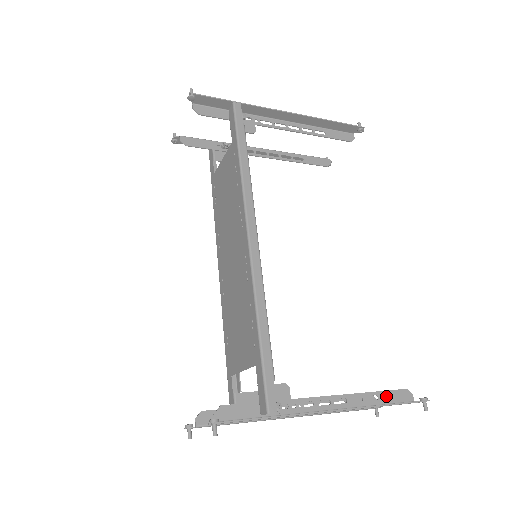
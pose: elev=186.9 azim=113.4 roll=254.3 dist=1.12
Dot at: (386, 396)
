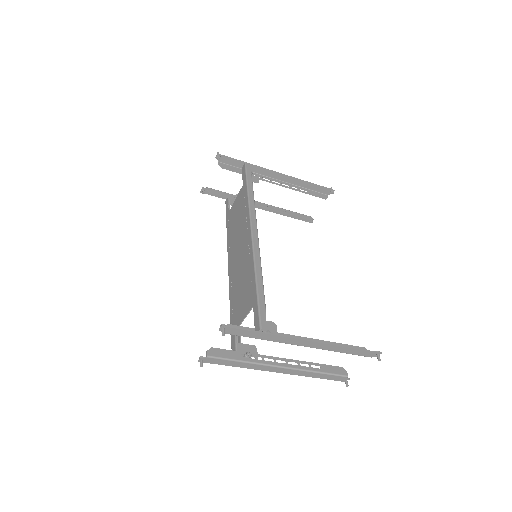
Dot at: occluded
